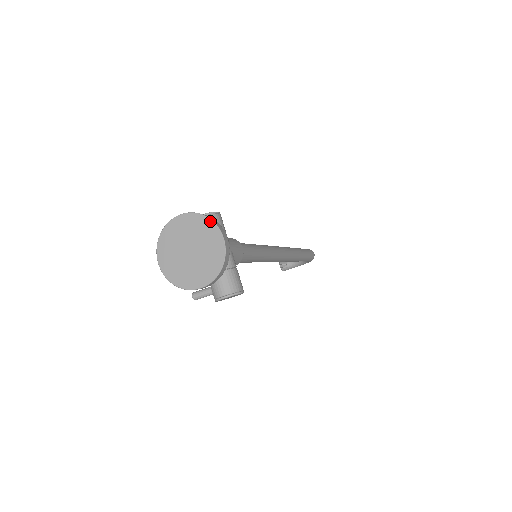
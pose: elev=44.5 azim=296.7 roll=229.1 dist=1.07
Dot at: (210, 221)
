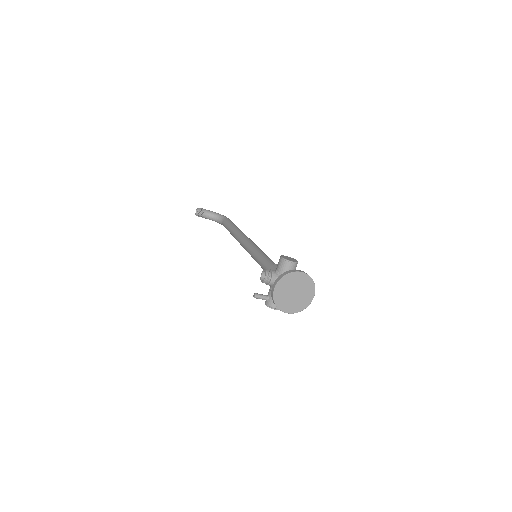
Dot at: (314, 285)
